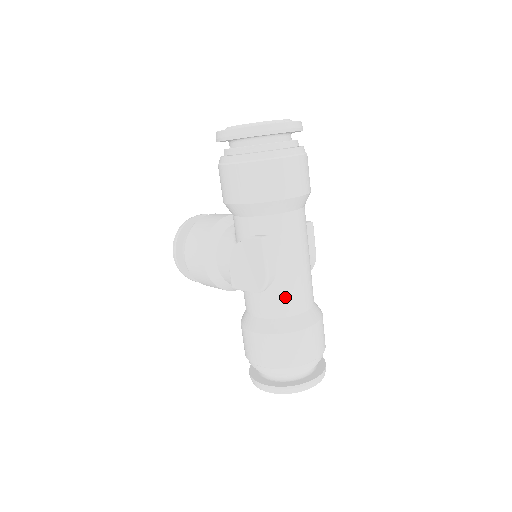
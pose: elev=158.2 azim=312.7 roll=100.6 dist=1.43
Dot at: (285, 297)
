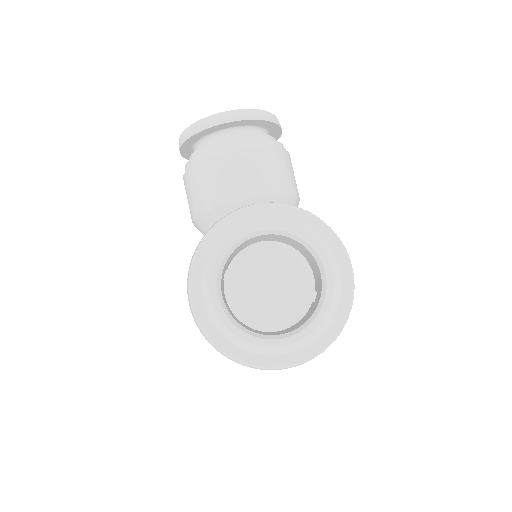
Dot at: occluded
